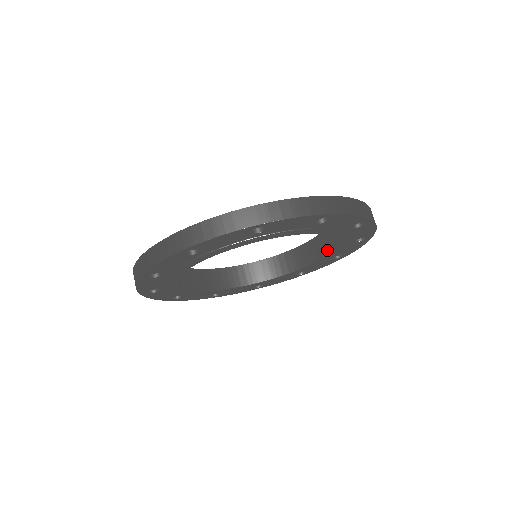
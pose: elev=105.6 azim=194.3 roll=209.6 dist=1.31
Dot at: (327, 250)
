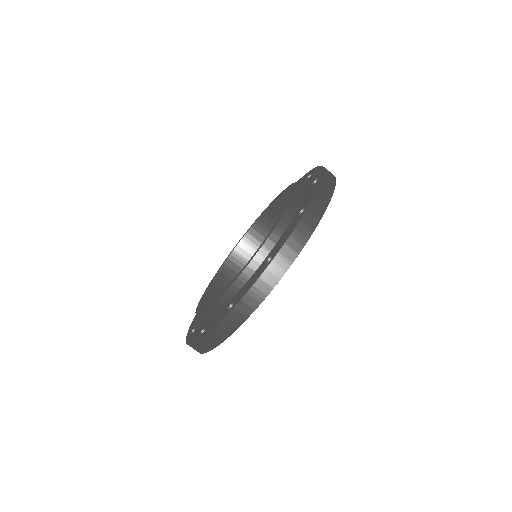
Dot at: occluded
